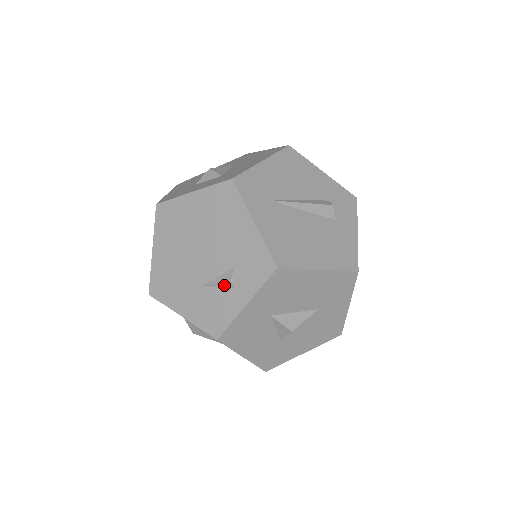
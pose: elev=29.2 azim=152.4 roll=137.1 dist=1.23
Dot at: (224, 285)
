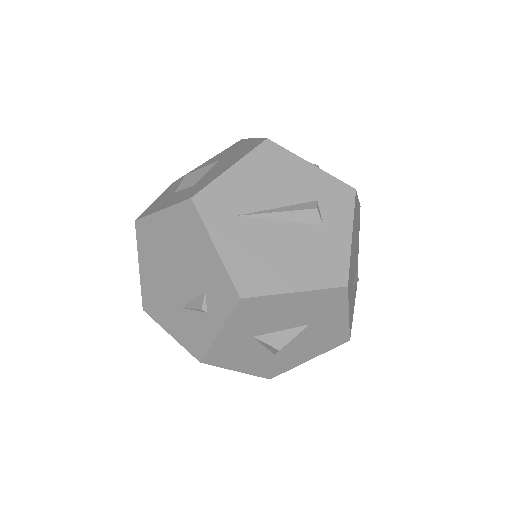
Dot at: (198, 310)
